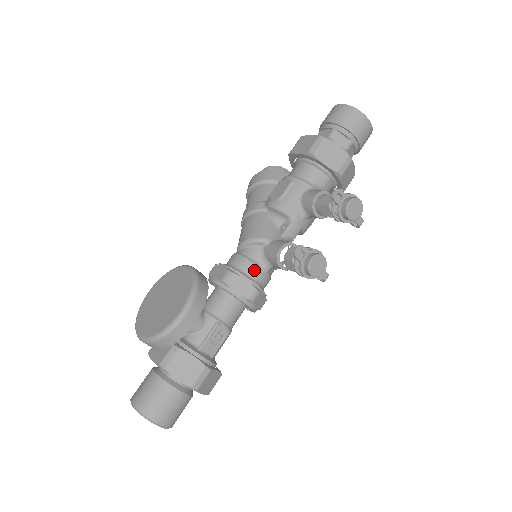
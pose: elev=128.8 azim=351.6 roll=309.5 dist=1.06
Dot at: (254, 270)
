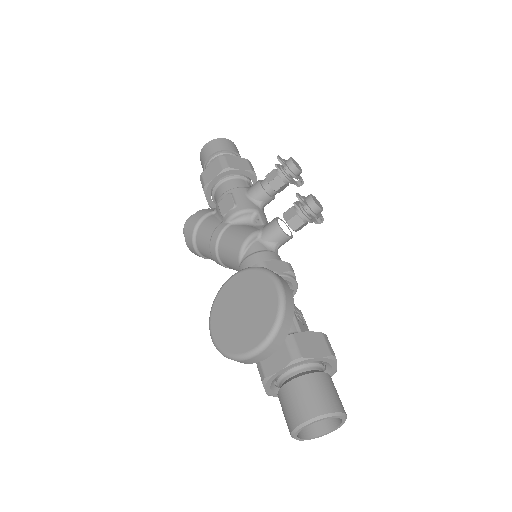
Dot at: (271, 255)
